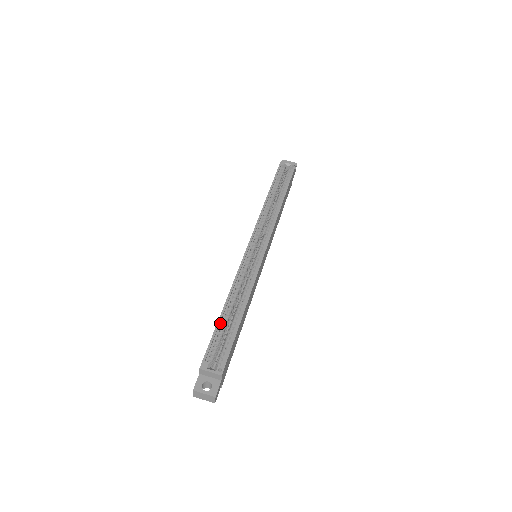
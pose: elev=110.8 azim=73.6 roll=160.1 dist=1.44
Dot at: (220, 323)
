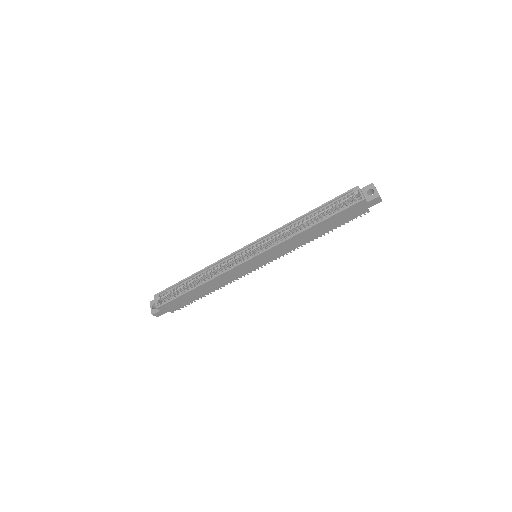
Dot at: (184, 282)
